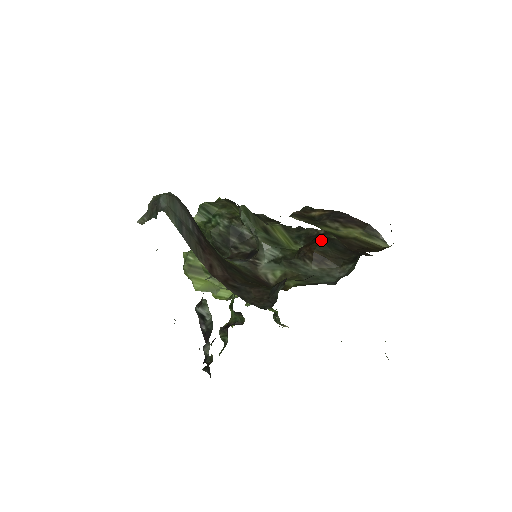
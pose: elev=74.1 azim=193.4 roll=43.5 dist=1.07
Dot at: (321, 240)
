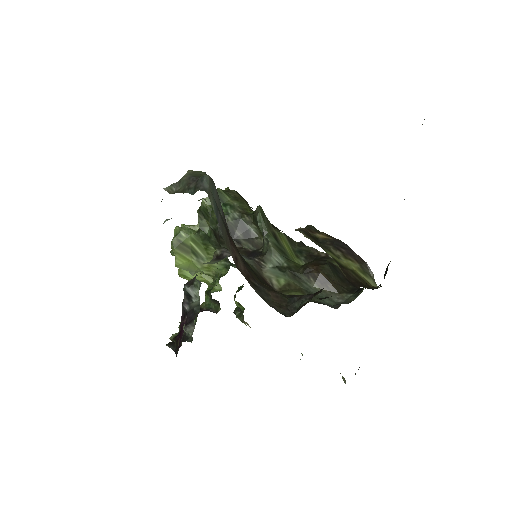
Dot at: (328, 264)
